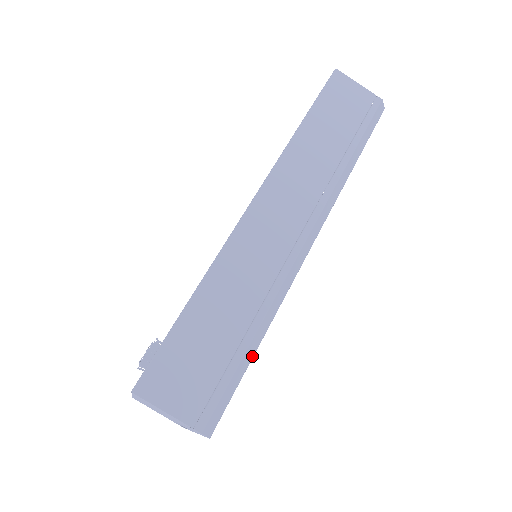
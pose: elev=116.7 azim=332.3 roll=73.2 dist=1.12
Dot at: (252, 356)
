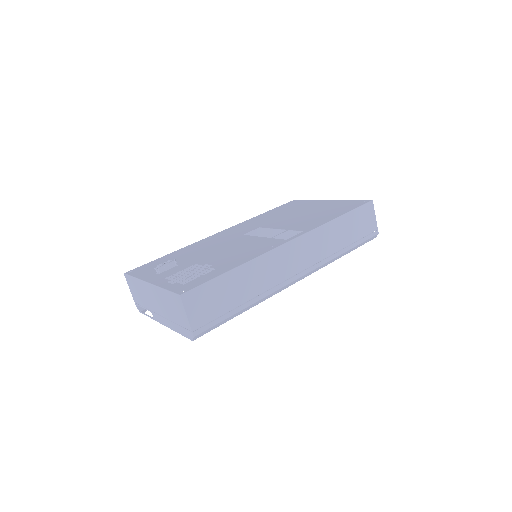
Dot at: (235, 316)
